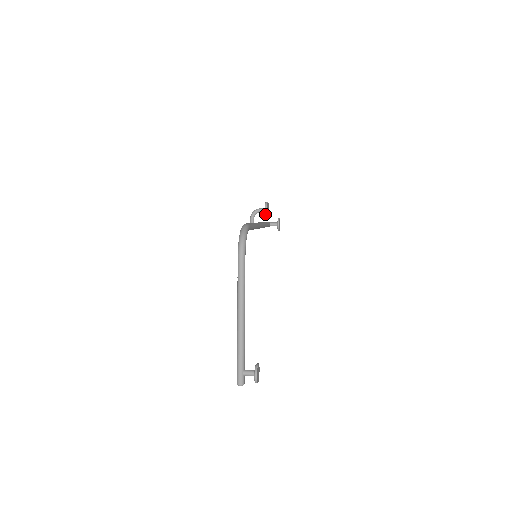
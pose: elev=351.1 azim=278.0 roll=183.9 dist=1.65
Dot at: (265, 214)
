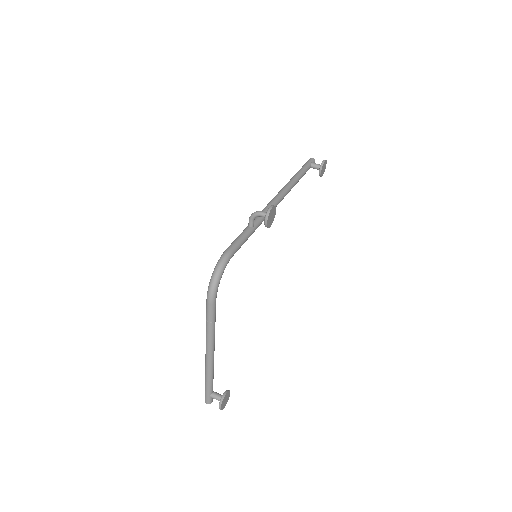
Dot at: (265, 225)
